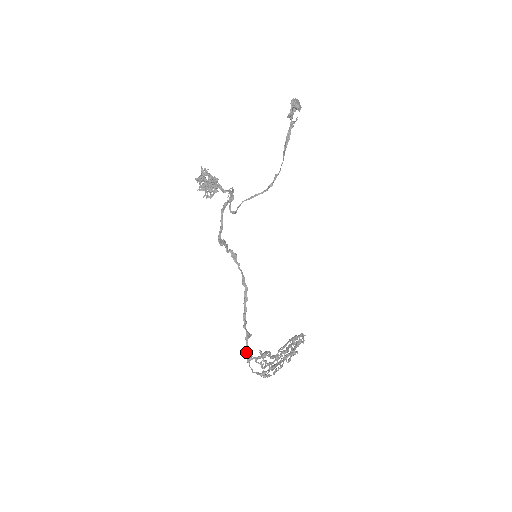
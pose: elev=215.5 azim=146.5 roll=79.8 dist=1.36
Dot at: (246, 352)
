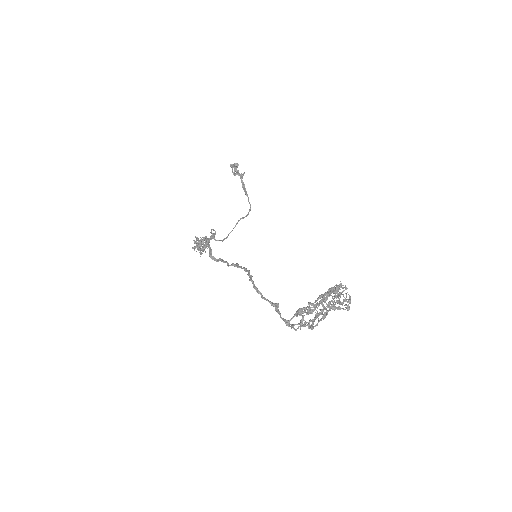
Dot at: occluded
